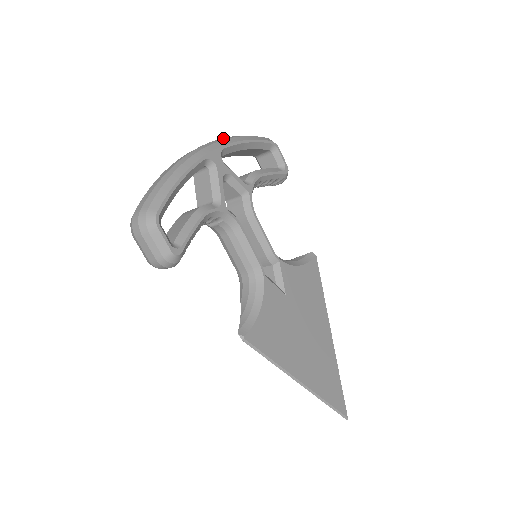
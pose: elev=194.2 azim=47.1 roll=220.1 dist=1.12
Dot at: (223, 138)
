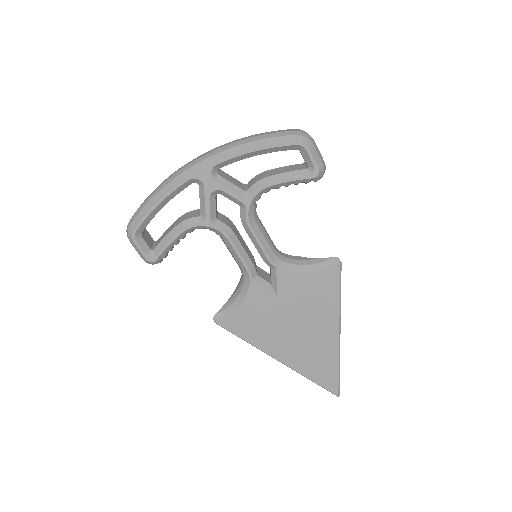
Dot at: (228, 145)
